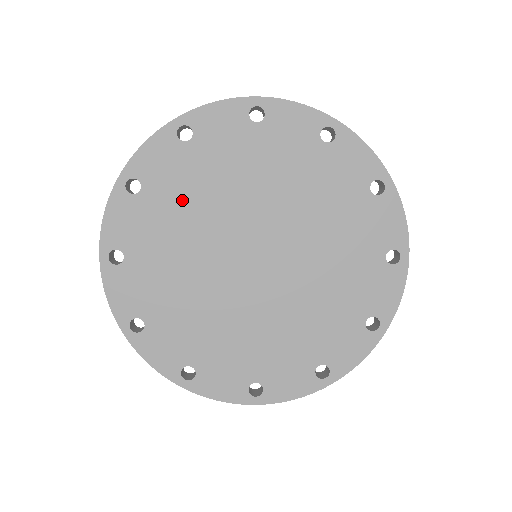
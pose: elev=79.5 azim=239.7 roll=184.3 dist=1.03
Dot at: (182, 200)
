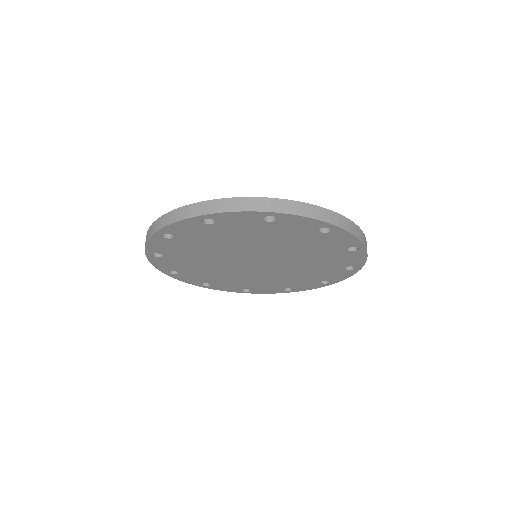
Dot at: (191, 254)
